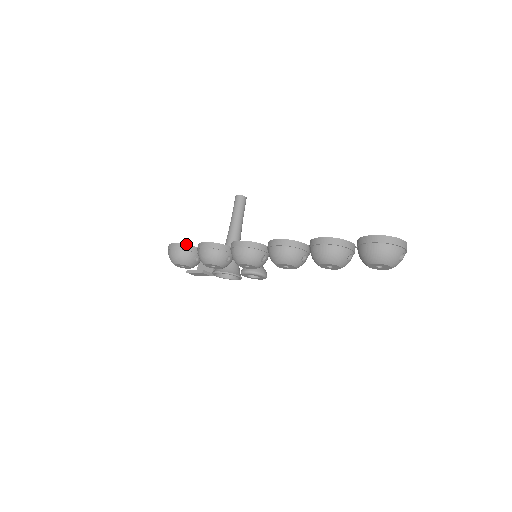
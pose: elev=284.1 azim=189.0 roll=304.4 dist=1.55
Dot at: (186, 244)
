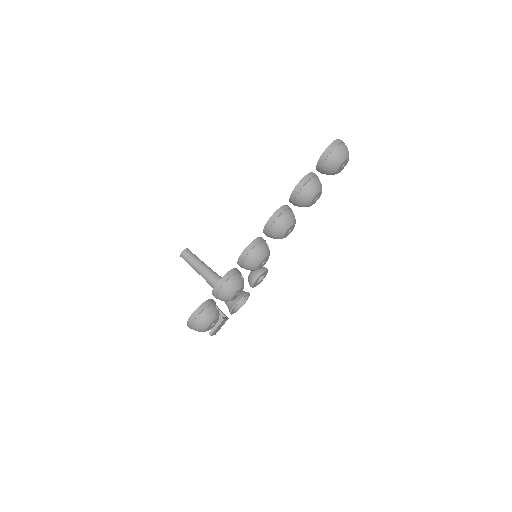
Dot at: (202, 303)
